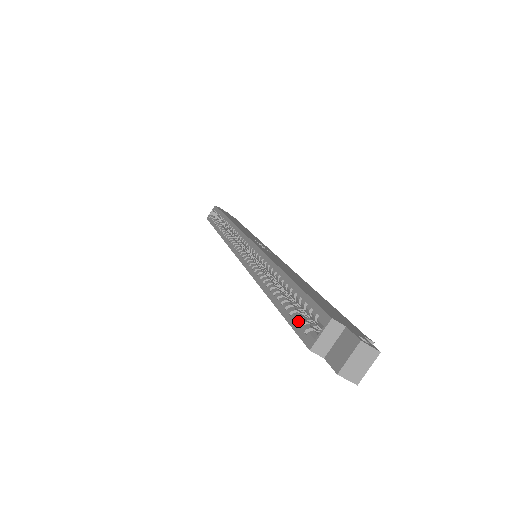
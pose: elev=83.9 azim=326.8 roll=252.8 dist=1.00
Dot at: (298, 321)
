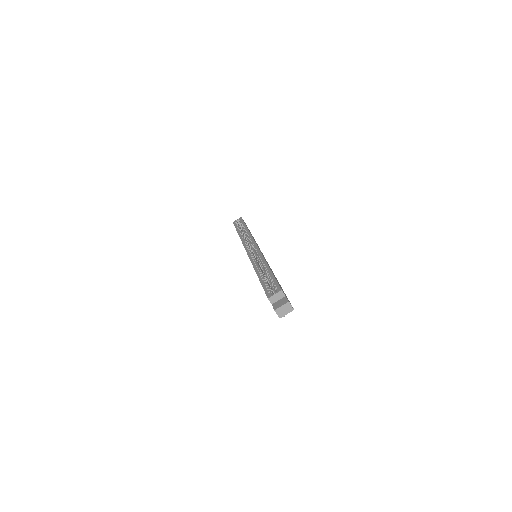
Dot at: (267, 288)
